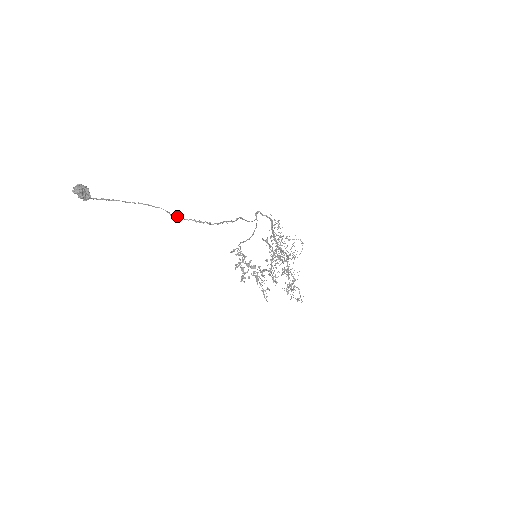
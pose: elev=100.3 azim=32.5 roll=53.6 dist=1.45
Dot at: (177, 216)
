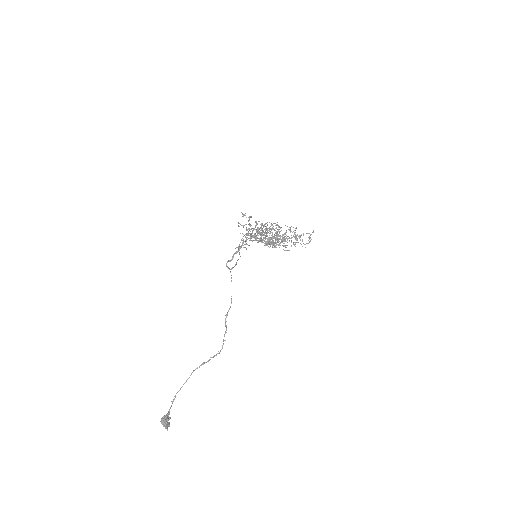
Dot at: (202, 364)
